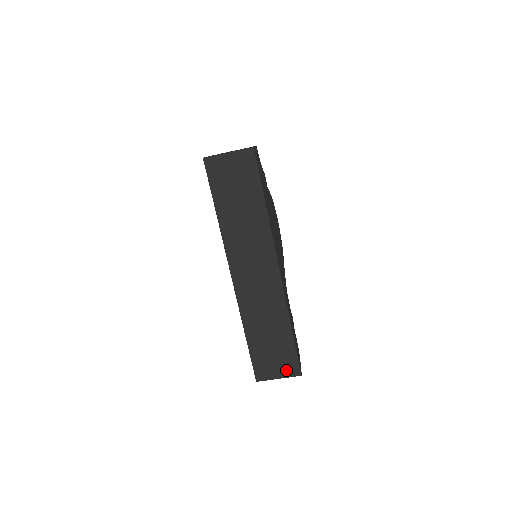
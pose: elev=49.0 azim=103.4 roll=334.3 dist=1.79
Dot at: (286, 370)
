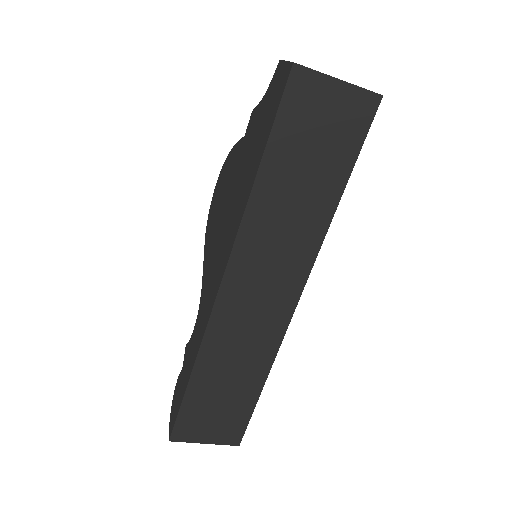
Dot at: (222, 435)
